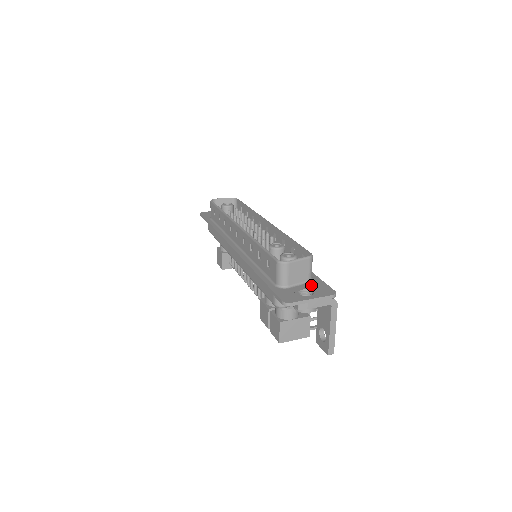
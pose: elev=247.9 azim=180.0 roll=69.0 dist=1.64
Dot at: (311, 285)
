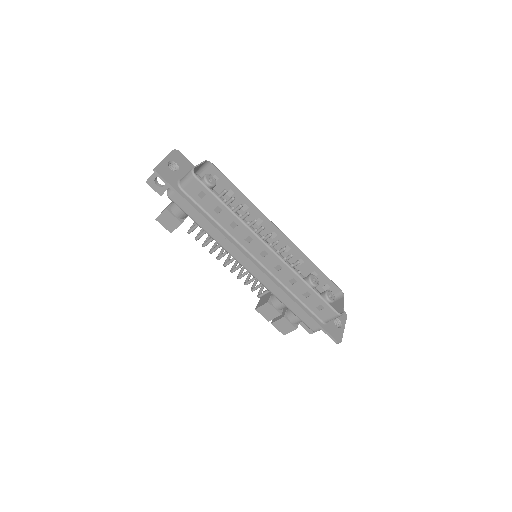
Dot at: occluded
